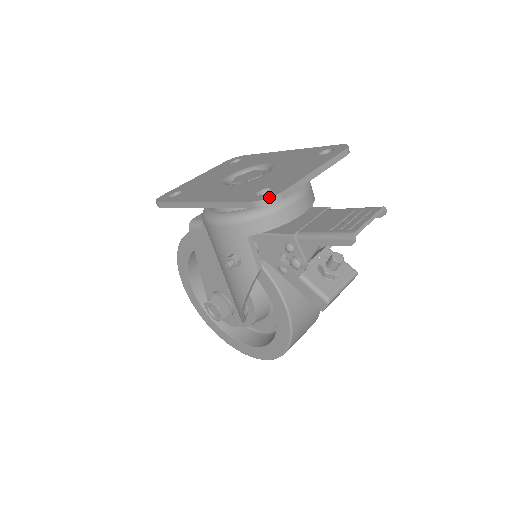
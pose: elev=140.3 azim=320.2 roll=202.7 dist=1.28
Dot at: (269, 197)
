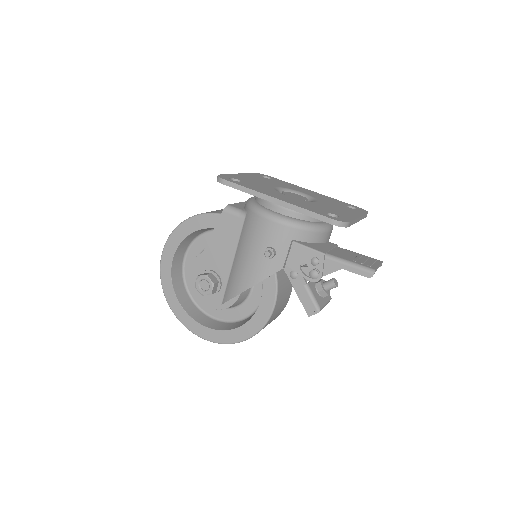
Dot at: (344, 221)
